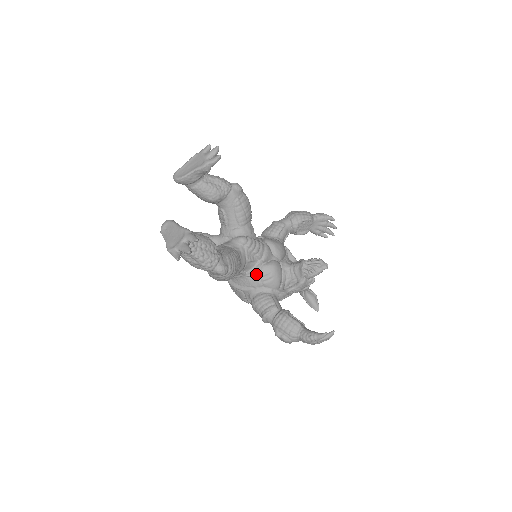
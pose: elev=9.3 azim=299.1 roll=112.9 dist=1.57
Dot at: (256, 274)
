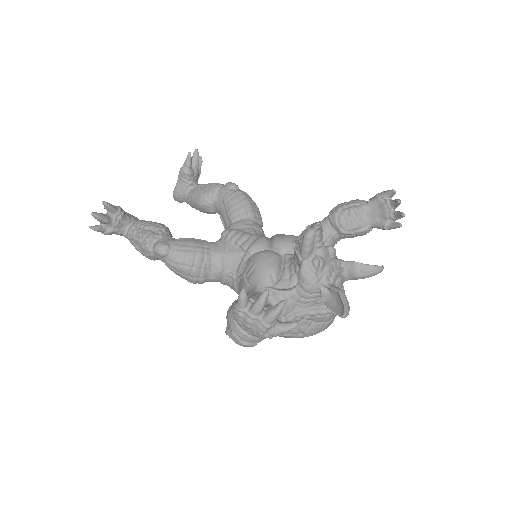
Dot at: (243, 272)
